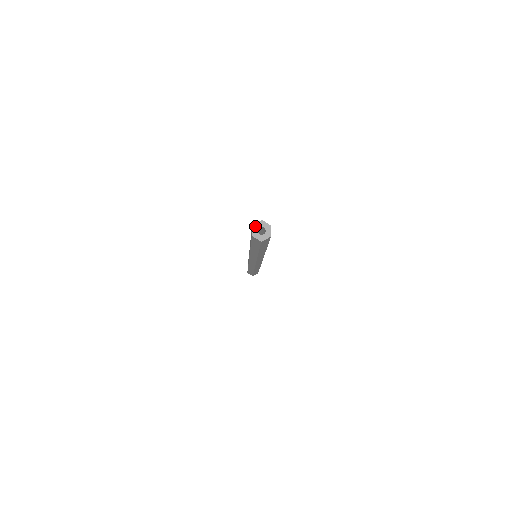
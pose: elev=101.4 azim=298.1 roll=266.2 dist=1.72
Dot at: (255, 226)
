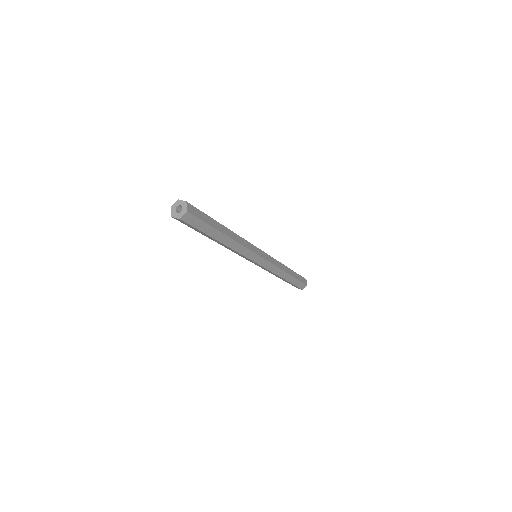
Dot at: (173, 207)
